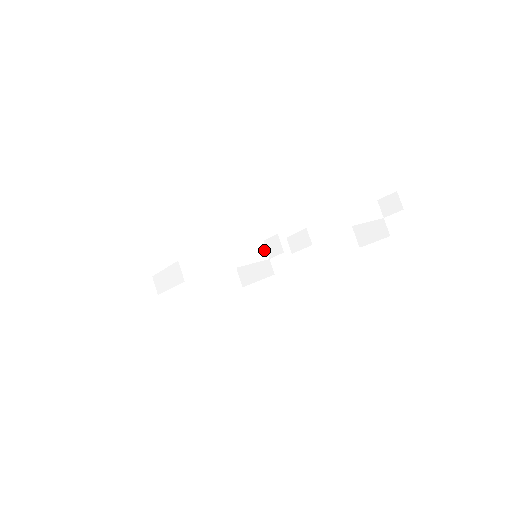
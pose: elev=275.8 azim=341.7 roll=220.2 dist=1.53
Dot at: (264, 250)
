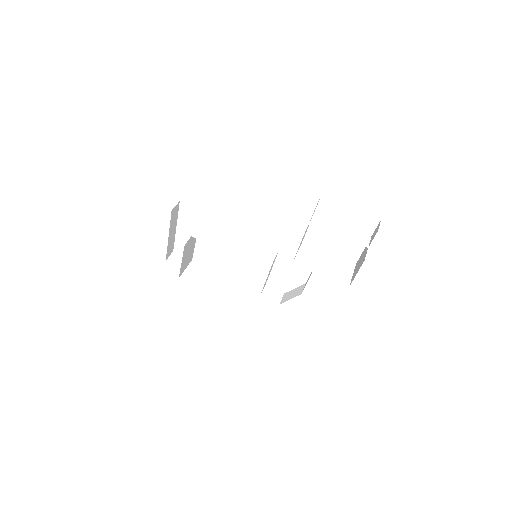
Dot at: (270, 264)
